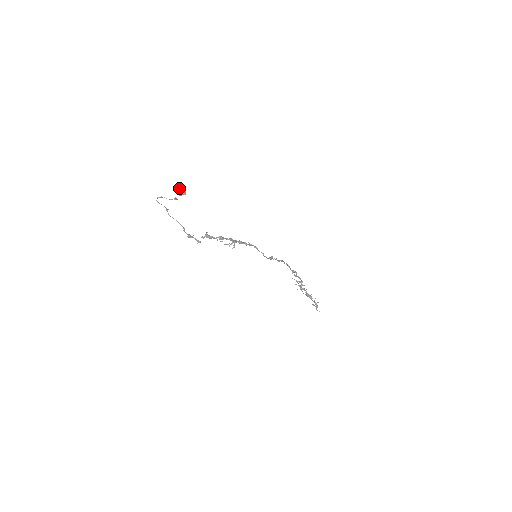
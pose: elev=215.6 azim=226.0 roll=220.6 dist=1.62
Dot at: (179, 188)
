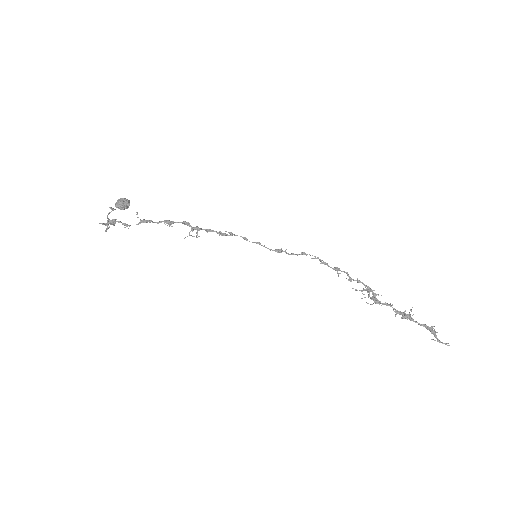
Dot at: (118, 200)
